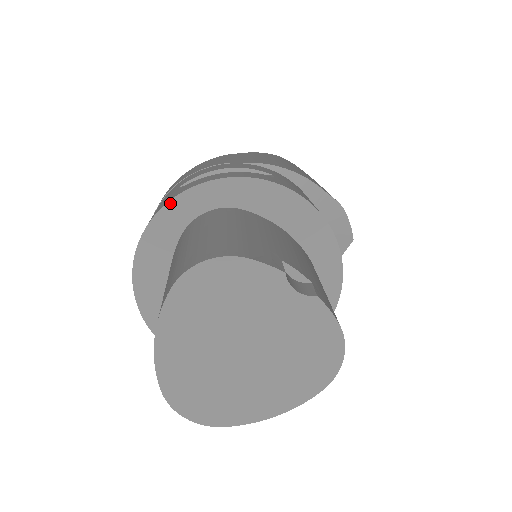
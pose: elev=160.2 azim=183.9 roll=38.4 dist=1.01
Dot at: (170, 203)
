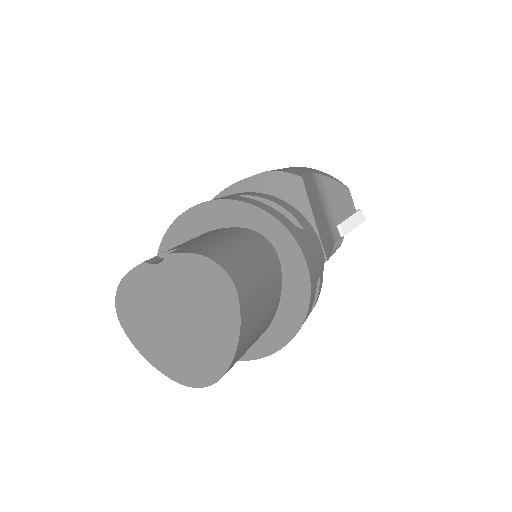
Dot at: occluded
